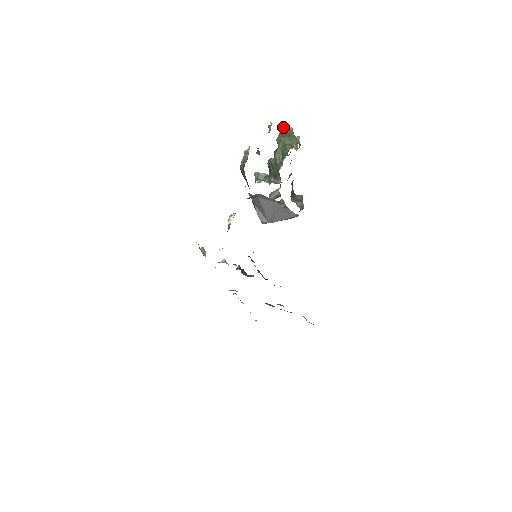
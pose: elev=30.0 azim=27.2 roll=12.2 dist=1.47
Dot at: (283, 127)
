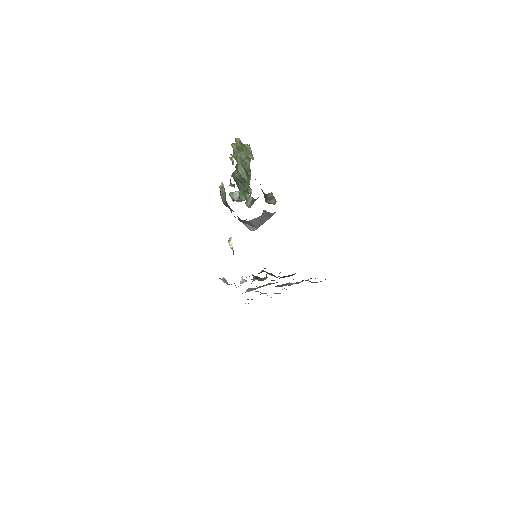
Dot at: (233, 144)
